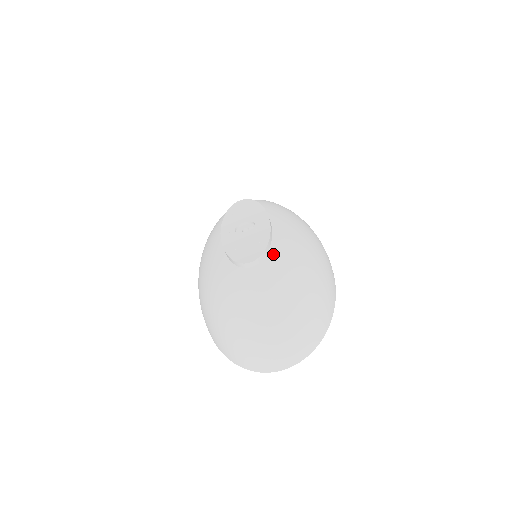
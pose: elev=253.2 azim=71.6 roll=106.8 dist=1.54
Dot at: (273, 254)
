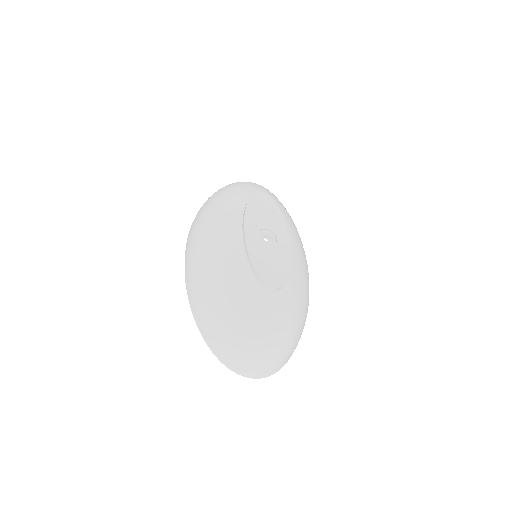
Dot at: (290, 284)
